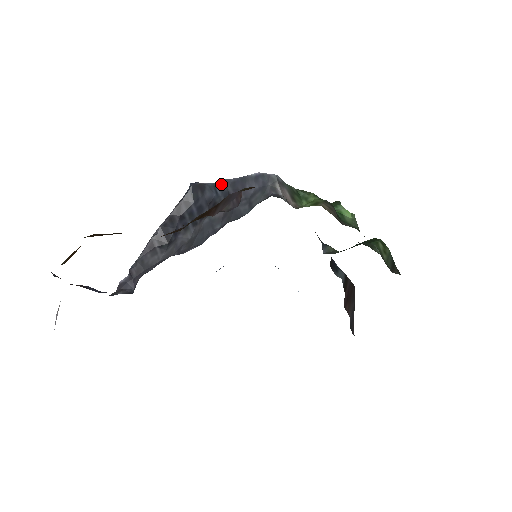
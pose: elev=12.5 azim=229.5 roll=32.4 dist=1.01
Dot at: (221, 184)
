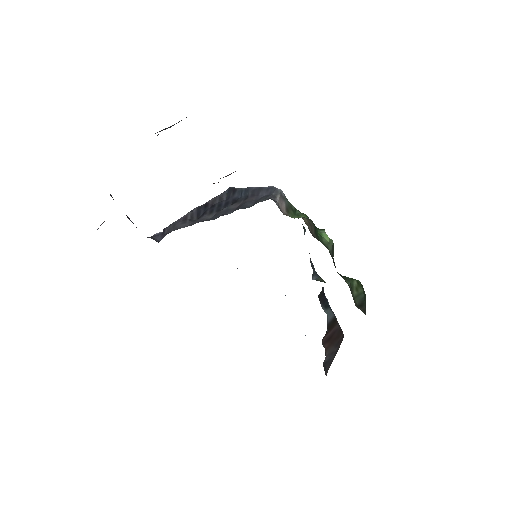
Dot at: (246, 190)
